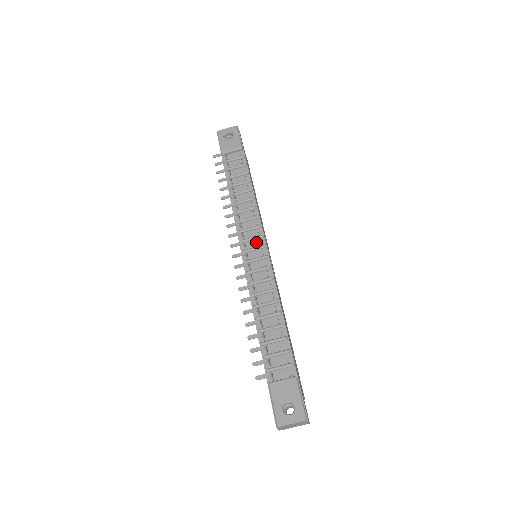
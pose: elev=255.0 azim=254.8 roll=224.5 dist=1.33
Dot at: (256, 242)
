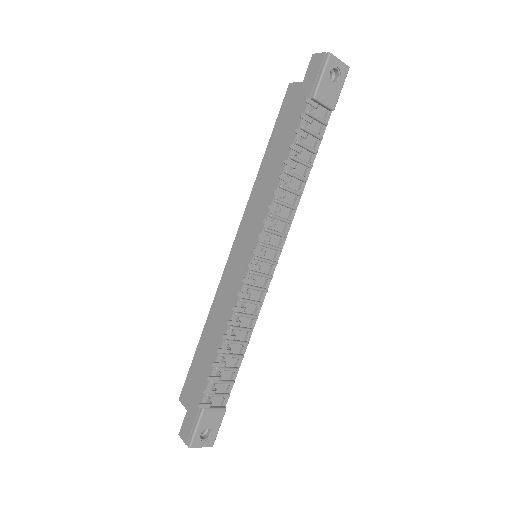
Dot at: (272, 253)
